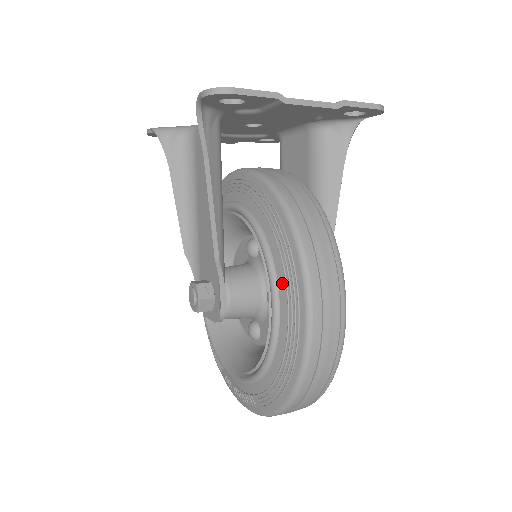
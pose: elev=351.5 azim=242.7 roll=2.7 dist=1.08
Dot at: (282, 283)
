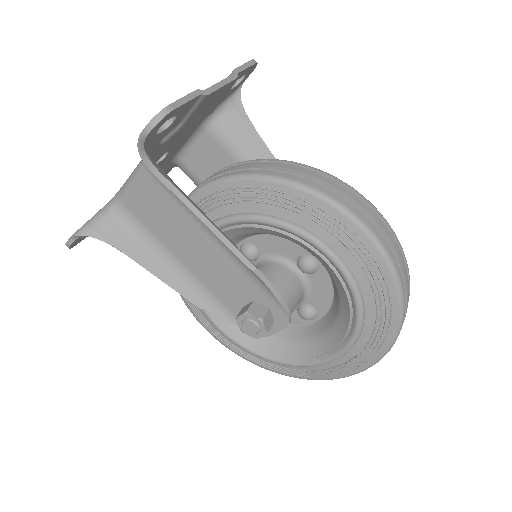
Dot at: (323, 233)
